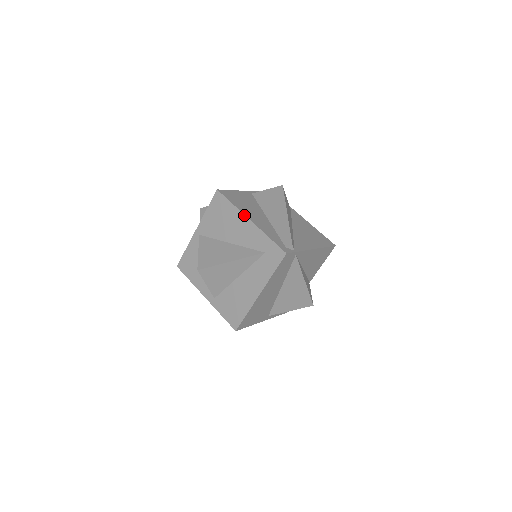
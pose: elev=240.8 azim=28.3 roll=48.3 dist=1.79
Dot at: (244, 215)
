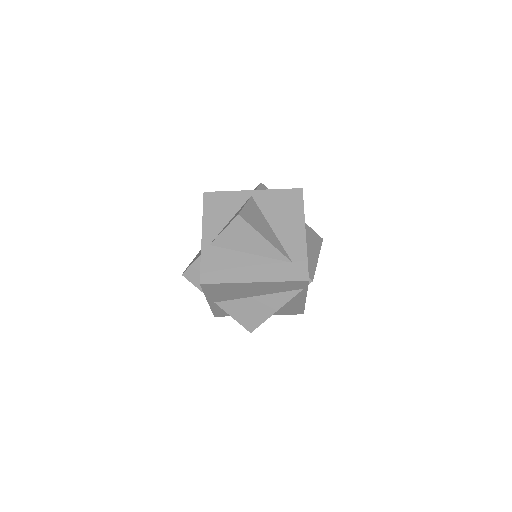
Dot at: occluded
